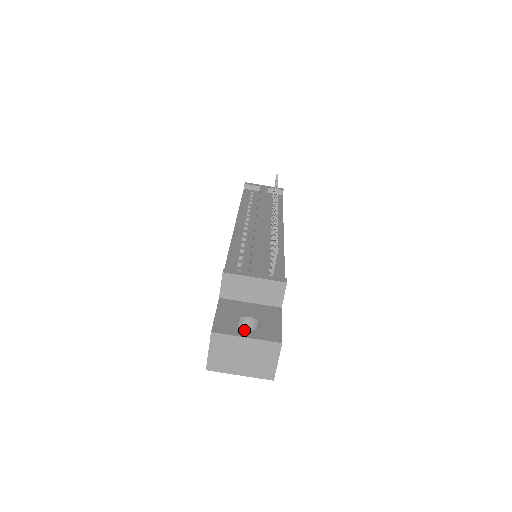
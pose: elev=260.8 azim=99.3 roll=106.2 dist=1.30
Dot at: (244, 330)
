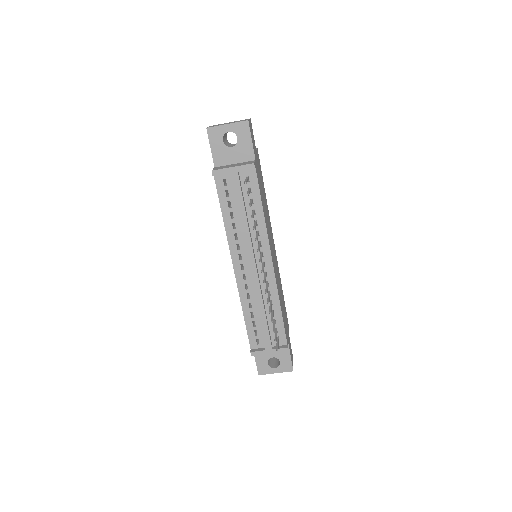
Dot at: (273, 369)
